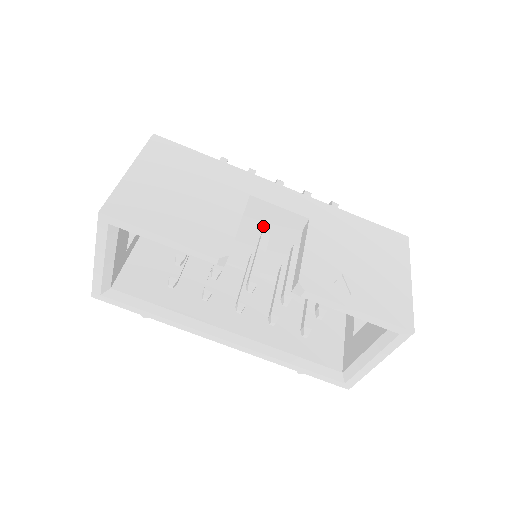
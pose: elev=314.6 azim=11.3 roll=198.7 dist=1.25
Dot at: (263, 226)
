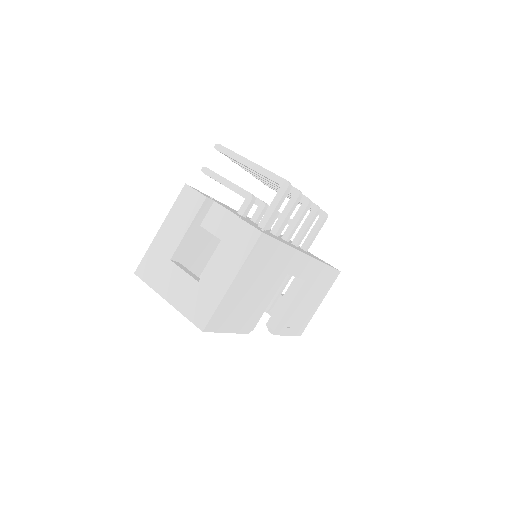
Dot at: occluded
